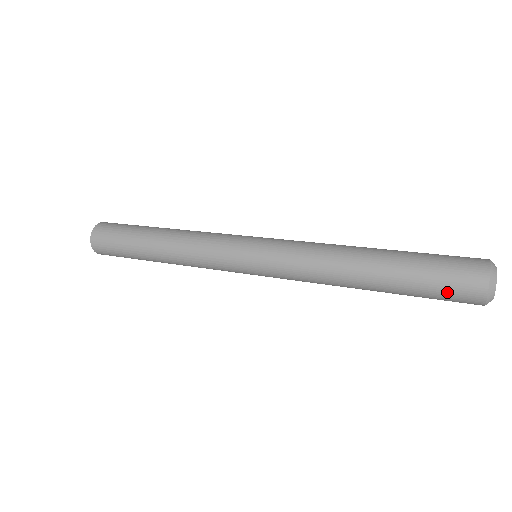
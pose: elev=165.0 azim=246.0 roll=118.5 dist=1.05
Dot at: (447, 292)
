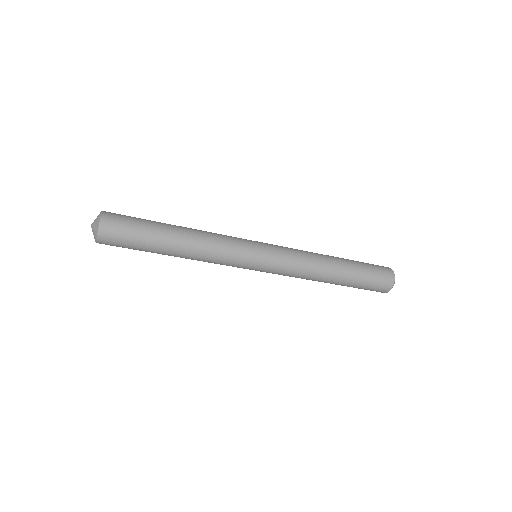
Dot at: (374, 287)
